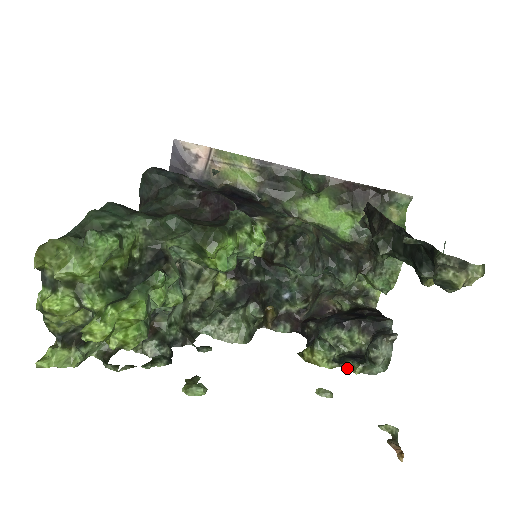
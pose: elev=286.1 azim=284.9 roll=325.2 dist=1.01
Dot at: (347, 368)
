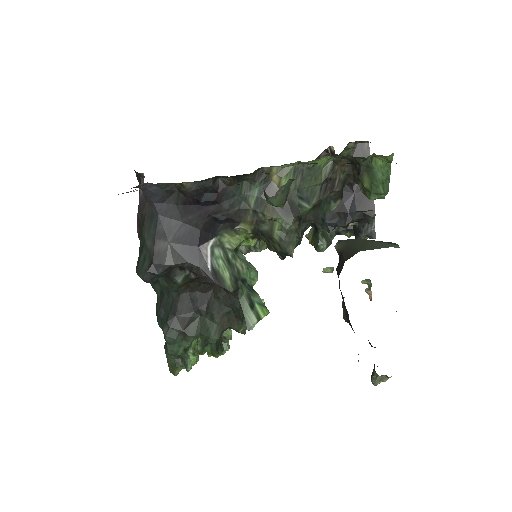
Dot at: occluded
